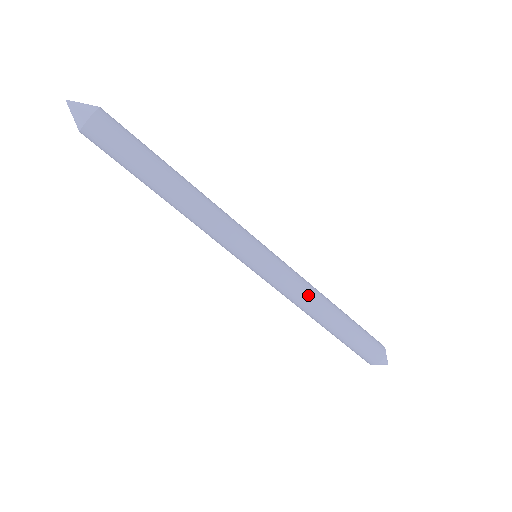
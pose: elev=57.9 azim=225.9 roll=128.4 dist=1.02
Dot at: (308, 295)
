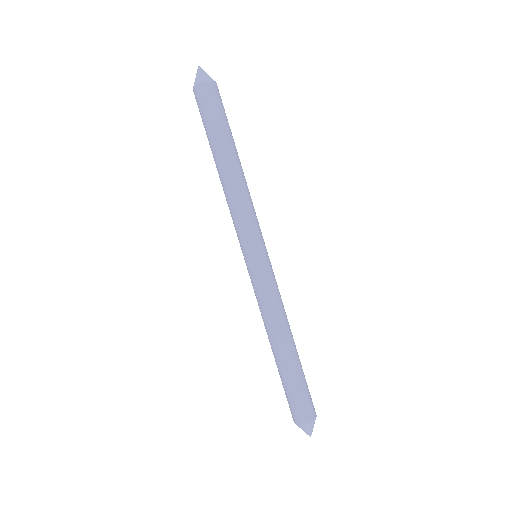
Dot at: (283, 311)
